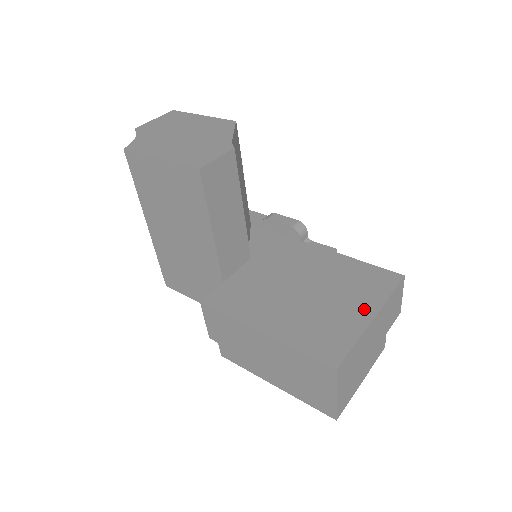
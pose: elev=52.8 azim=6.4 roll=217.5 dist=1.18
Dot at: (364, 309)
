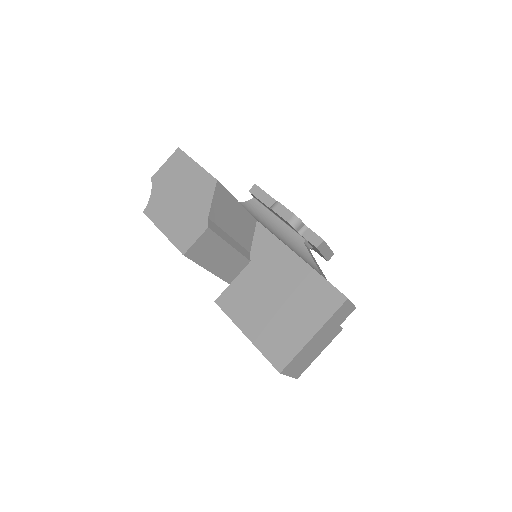
Dot at: (310, 327)
